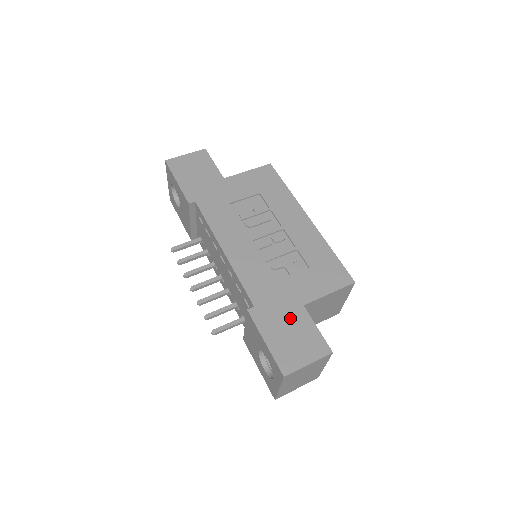
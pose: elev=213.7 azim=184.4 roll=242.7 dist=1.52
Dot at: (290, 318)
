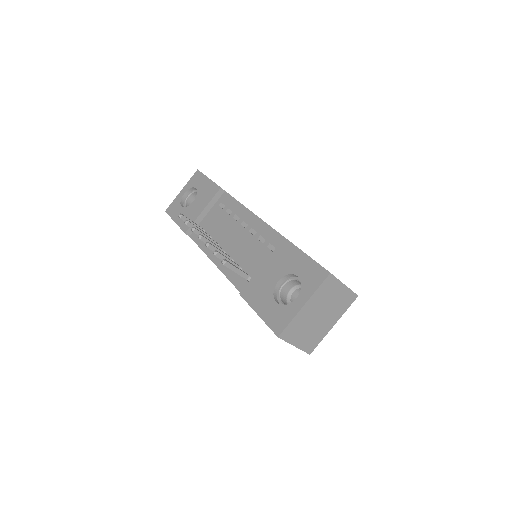
Dot at: occluded
